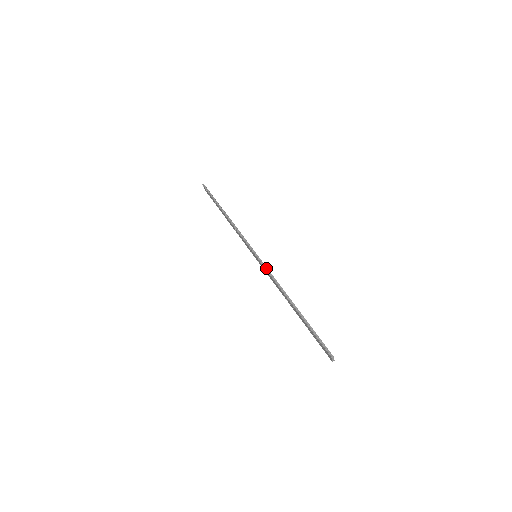
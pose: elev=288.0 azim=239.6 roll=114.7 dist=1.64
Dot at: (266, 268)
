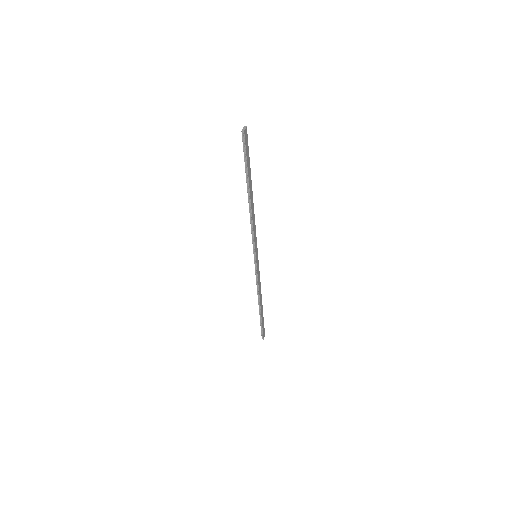
Dot at: occluded
